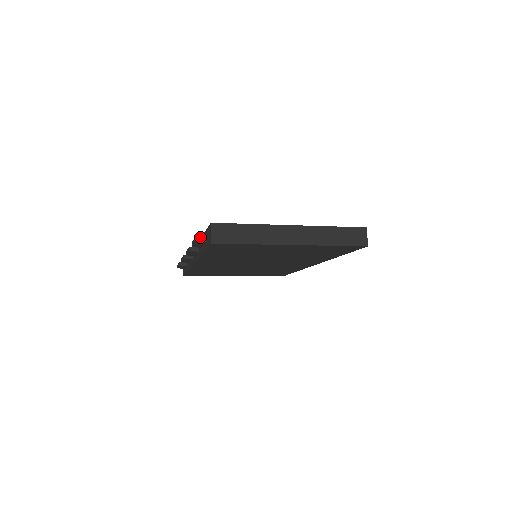
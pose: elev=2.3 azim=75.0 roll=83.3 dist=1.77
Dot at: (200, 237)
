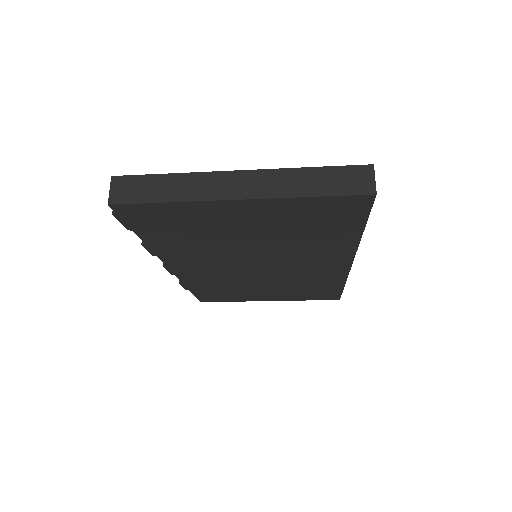
Dot at: occluded
